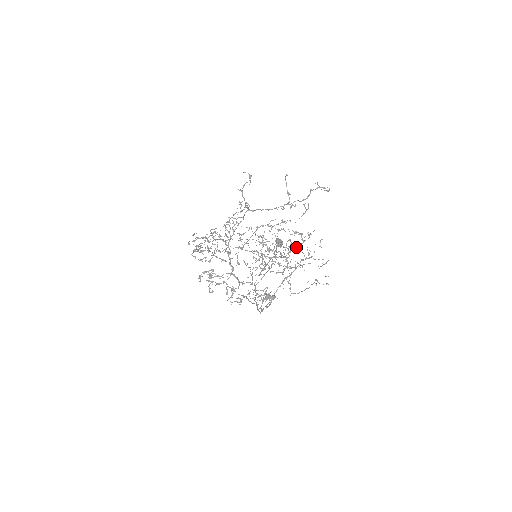
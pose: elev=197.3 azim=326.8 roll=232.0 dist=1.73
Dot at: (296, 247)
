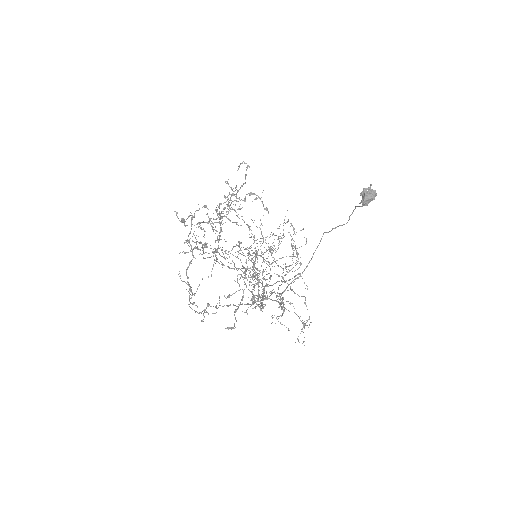
Dot at: (299, 274)
